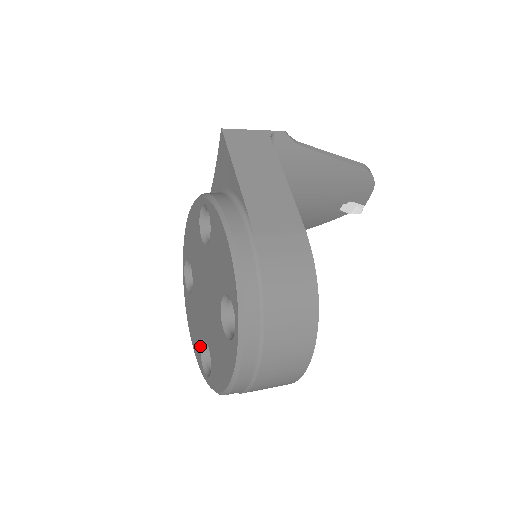
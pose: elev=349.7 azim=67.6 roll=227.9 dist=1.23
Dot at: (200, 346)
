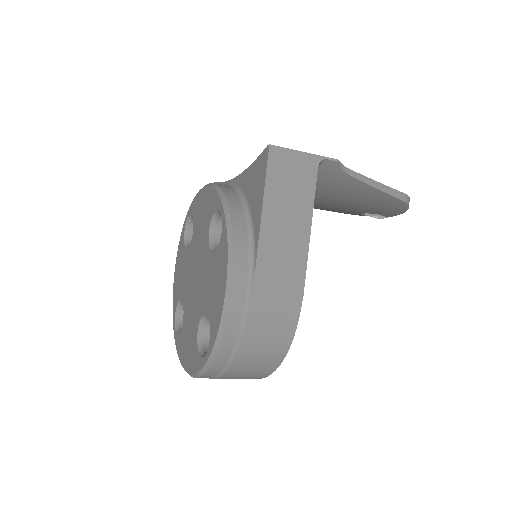
Dot at: (178, 300)
